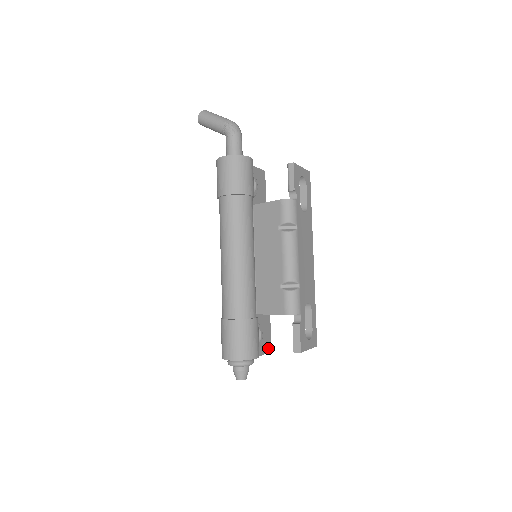
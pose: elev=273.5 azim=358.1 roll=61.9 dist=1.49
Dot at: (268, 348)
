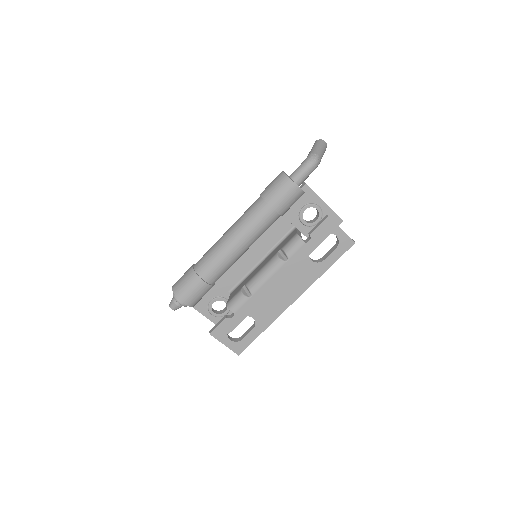
Dot at: occluded
